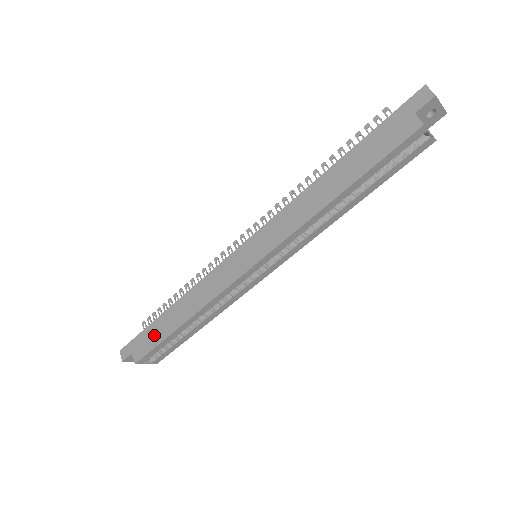
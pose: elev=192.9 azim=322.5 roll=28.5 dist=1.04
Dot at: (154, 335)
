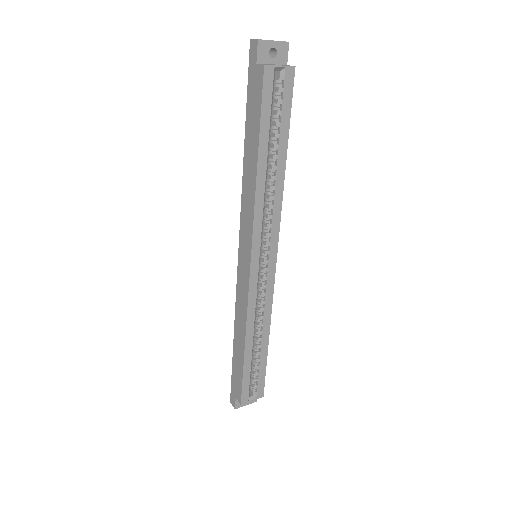
Dot at: (237, 371)
